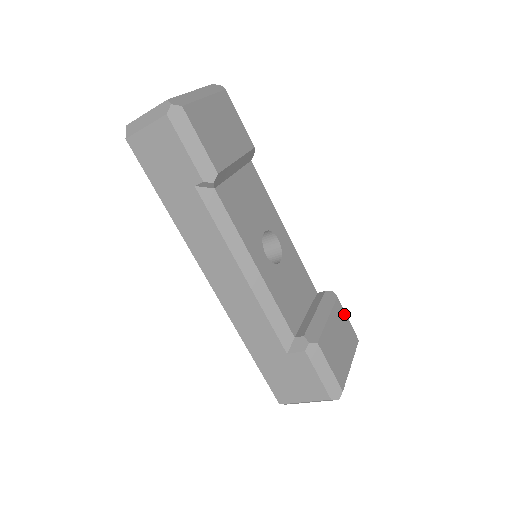
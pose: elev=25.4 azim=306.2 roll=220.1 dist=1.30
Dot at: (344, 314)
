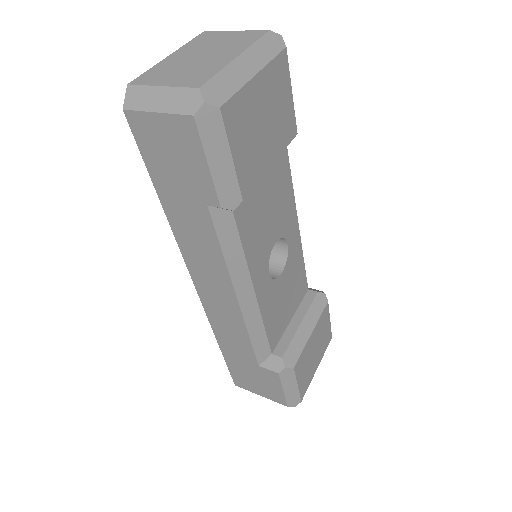
Dot at: (328, 317)
